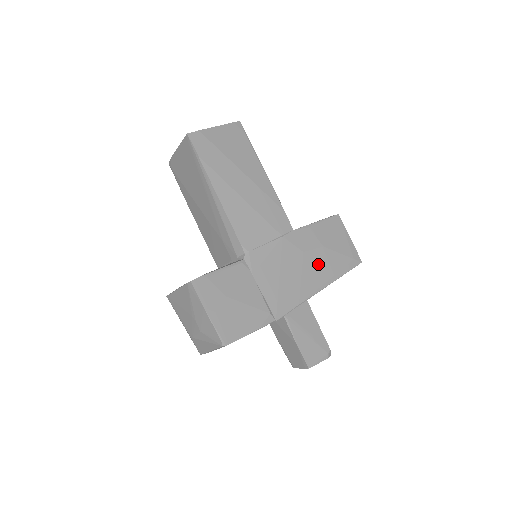
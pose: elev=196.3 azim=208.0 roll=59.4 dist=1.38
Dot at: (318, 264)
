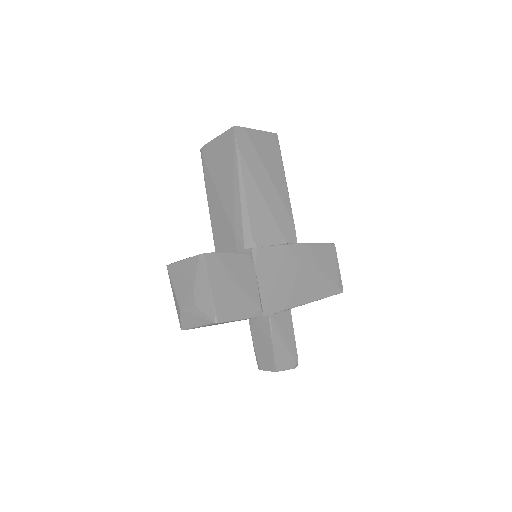
Dot at: (309, 280)
